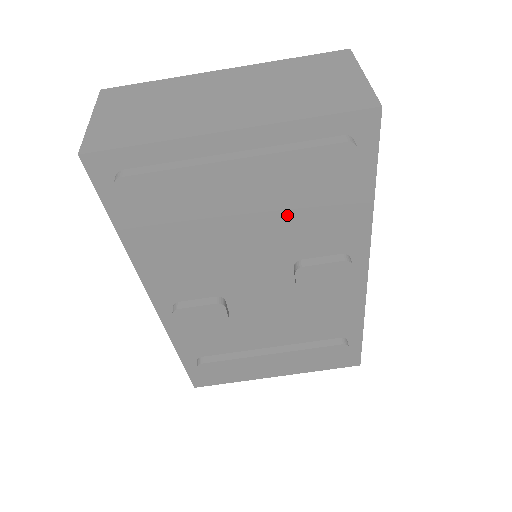
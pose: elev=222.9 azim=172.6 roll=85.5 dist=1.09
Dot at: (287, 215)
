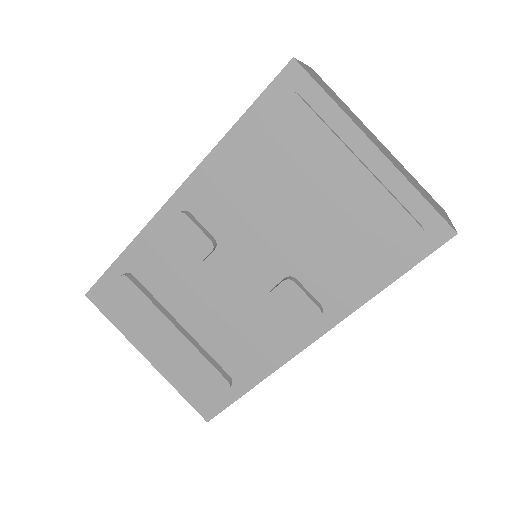
Dot at: (331, 236)
